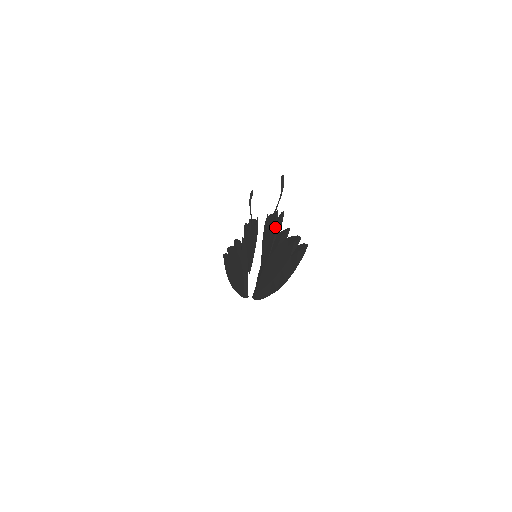
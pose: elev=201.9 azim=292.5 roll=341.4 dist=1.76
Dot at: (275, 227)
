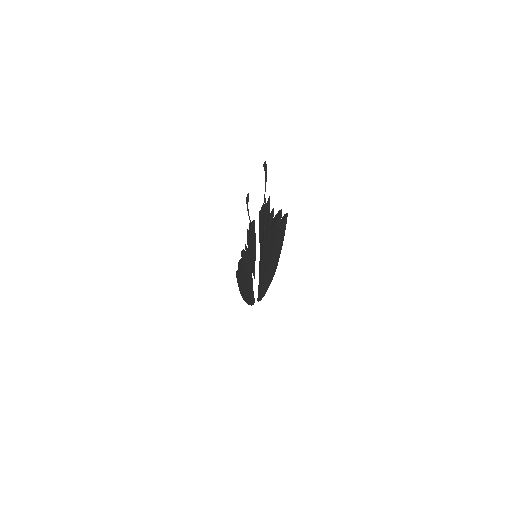
Dot at: (265, 216)
